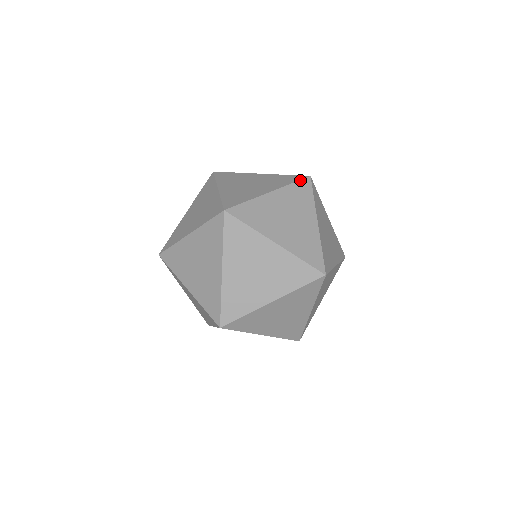
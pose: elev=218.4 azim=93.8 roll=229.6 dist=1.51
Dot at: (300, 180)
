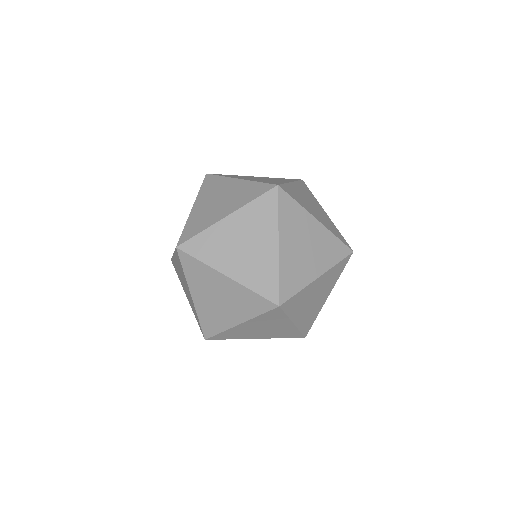
Dot at: (264, 193)
